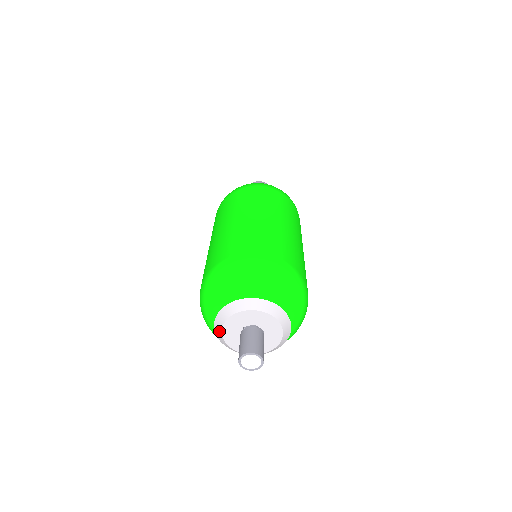
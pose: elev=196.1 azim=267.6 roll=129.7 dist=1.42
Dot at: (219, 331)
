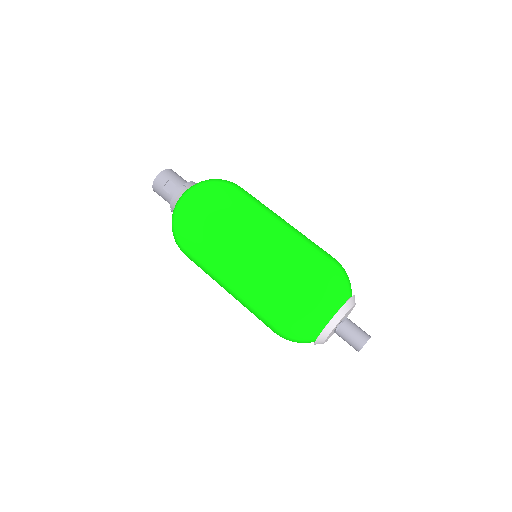
Dot at: (327, 333)
